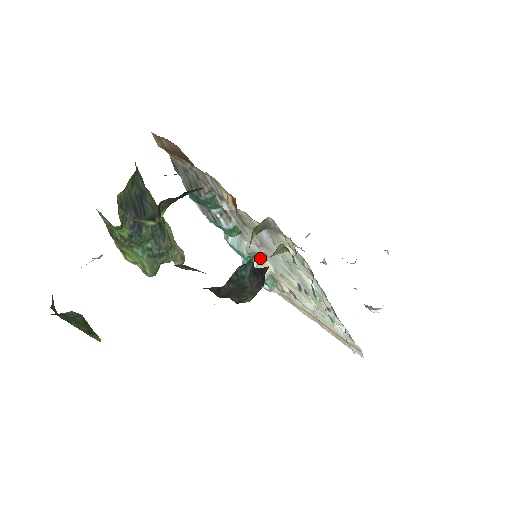
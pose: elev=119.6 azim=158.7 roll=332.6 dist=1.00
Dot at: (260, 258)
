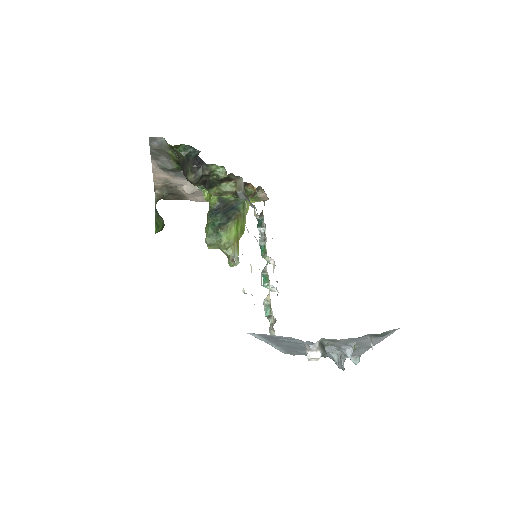
Dot at: occluded
